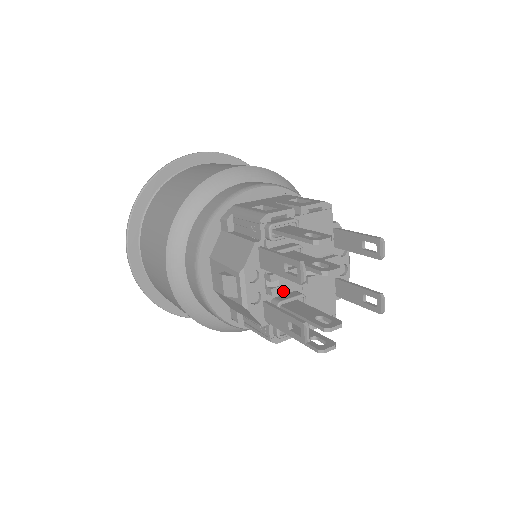
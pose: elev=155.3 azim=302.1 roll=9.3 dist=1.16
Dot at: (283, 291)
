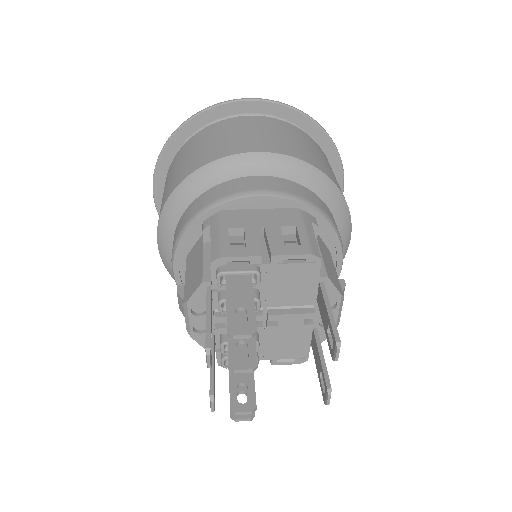
Dot at: occluded
